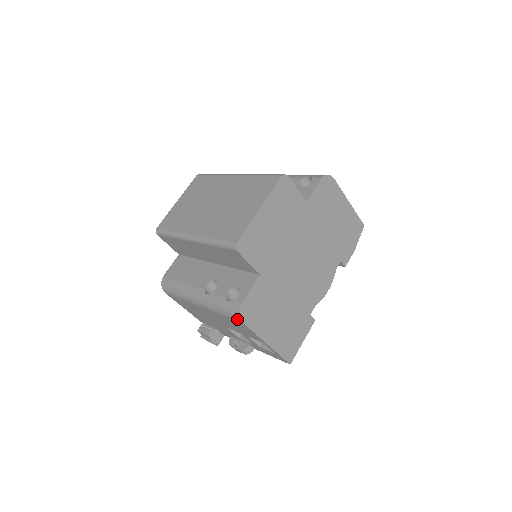
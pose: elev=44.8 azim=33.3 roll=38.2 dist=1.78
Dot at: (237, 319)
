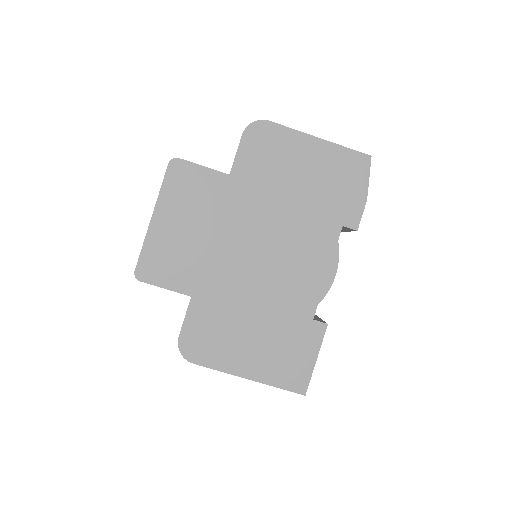
Dot at: occluded
